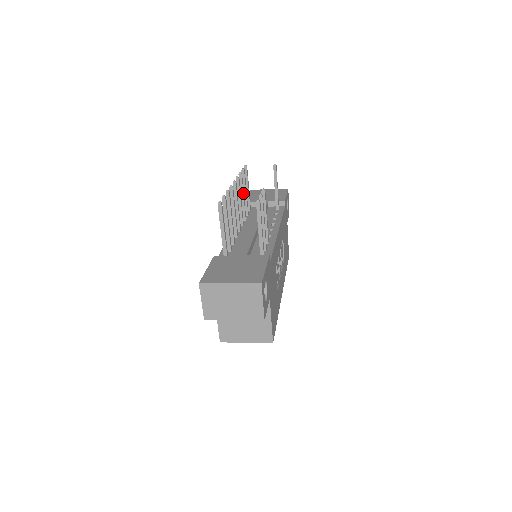
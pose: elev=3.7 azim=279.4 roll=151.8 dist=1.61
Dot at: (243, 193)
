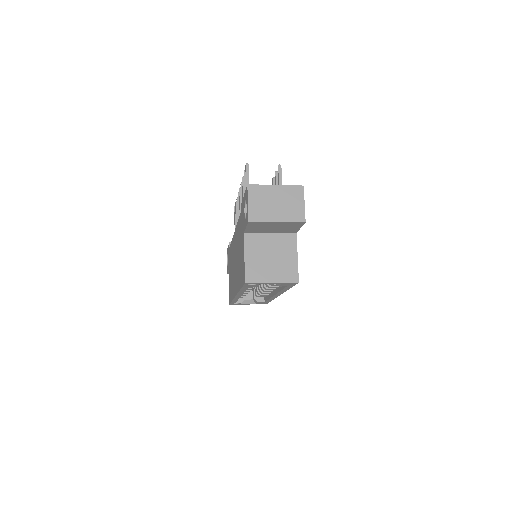
Dot at: occluded
